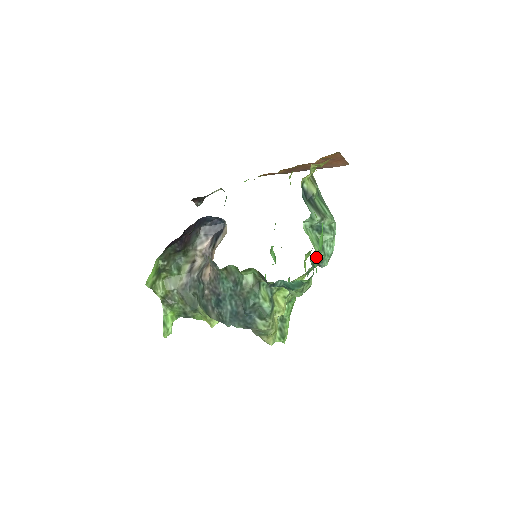
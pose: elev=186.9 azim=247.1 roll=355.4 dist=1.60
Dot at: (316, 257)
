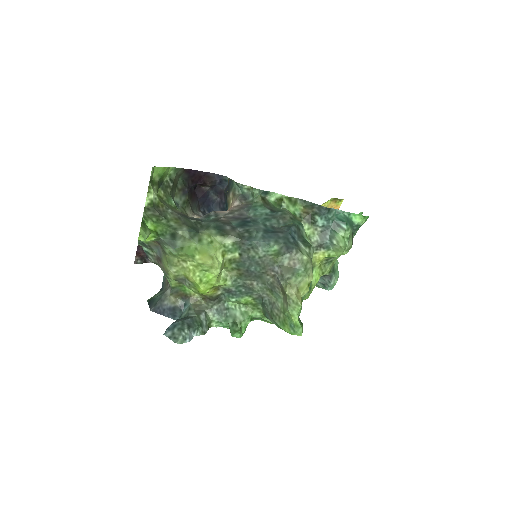
Dot at: occluded
